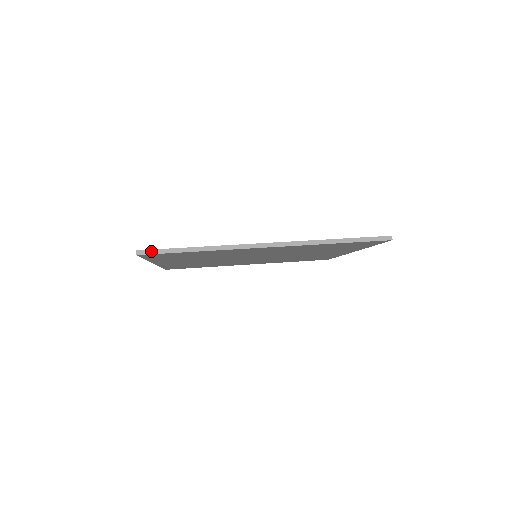
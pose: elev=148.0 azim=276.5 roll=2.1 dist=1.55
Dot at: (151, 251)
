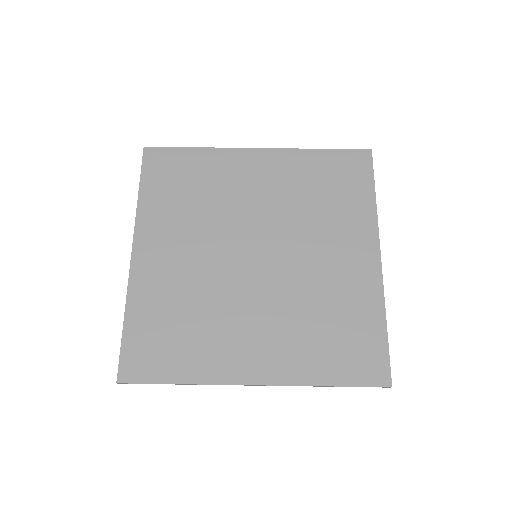
Dot at: occluded
